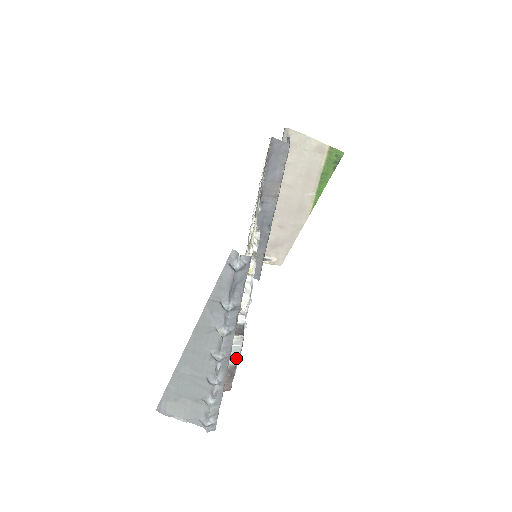
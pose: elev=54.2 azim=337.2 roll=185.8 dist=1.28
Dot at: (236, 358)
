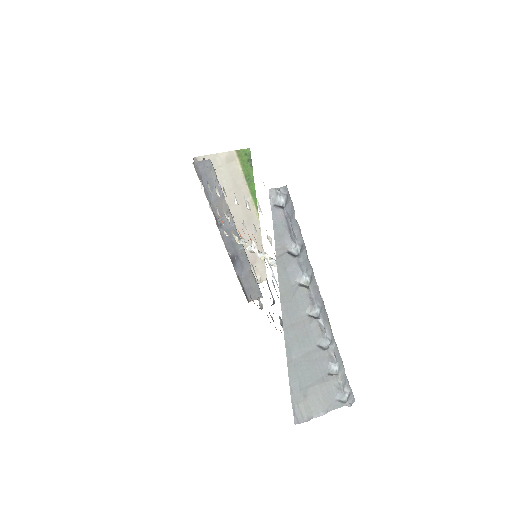
Dot at: occluded
